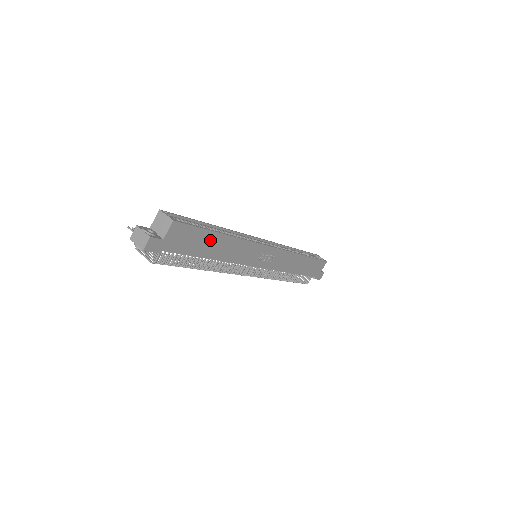
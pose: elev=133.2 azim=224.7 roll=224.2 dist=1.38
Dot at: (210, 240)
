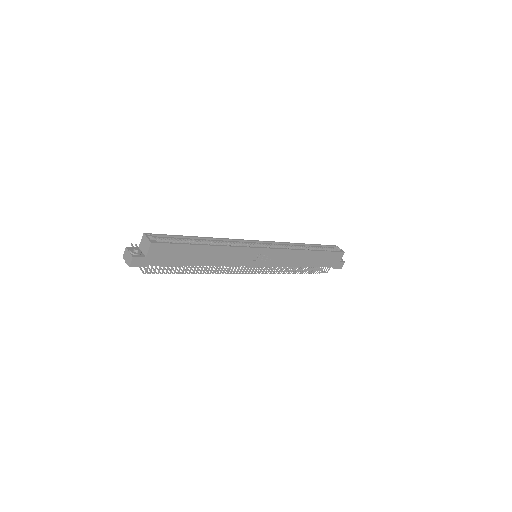
Dot at: (194, 252)
